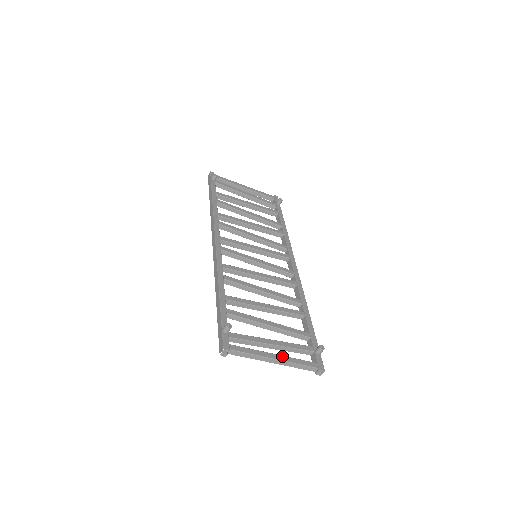
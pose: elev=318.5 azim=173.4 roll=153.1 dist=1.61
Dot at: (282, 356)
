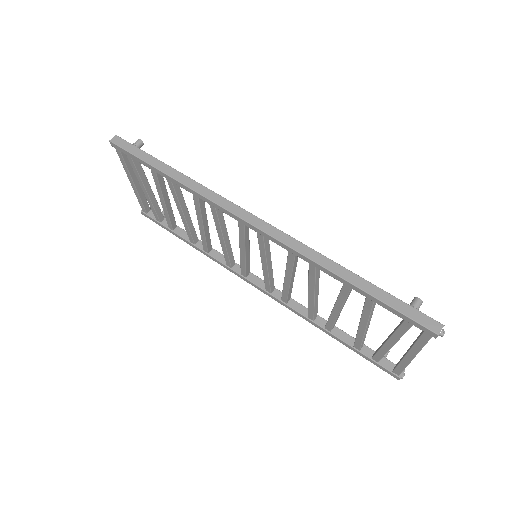
Dot at: occluded
